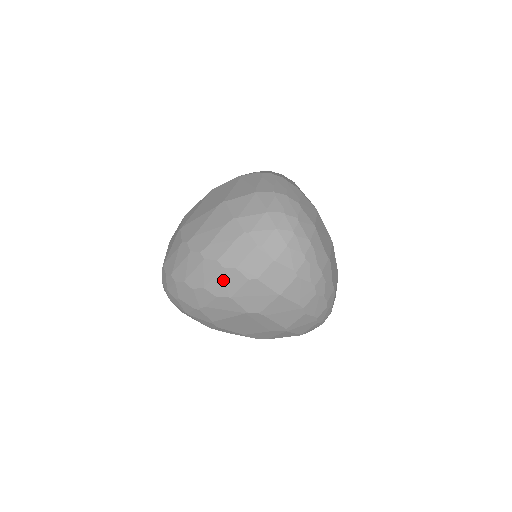
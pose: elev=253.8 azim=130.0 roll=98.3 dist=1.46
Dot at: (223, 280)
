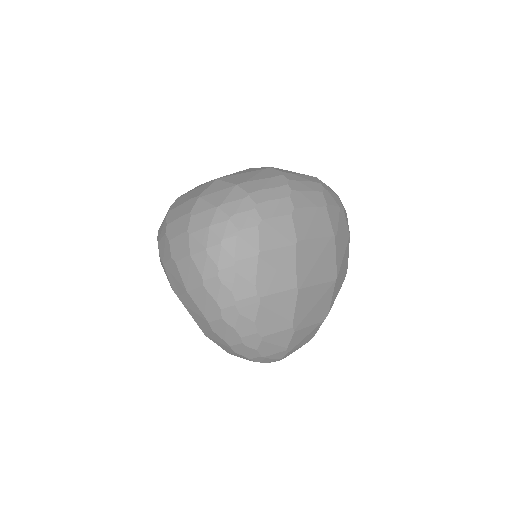
Dot at: (164, 245)
